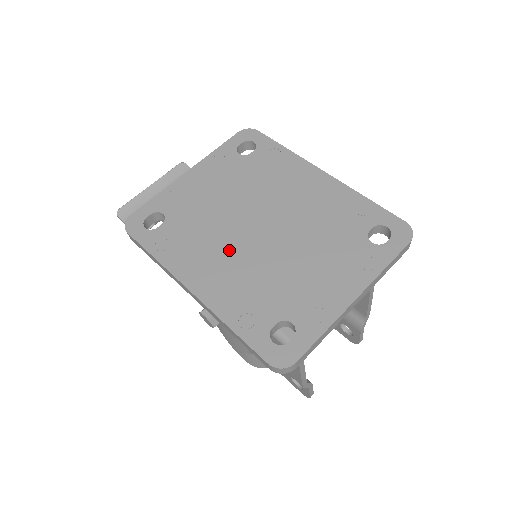
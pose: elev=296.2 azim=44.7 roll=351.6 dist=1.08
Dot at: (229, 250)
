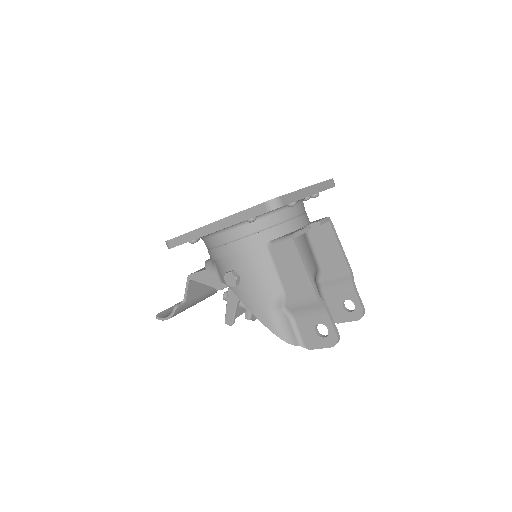
Dot at: occluded
